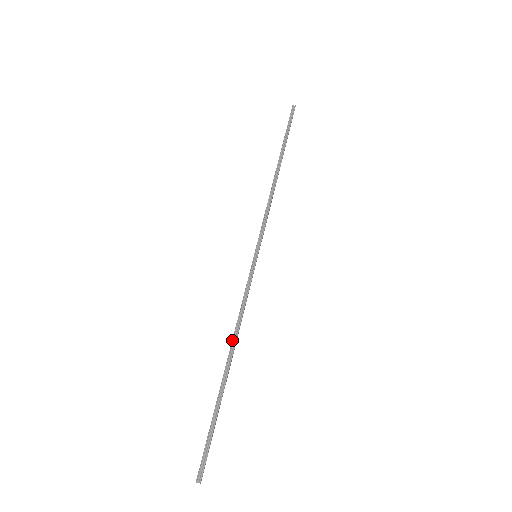
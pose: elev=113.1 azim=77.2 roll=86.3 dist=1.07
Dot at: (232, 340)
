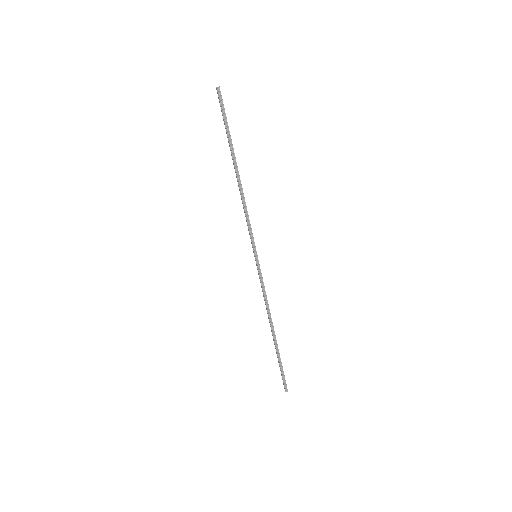
Dot at: (269, 319)
